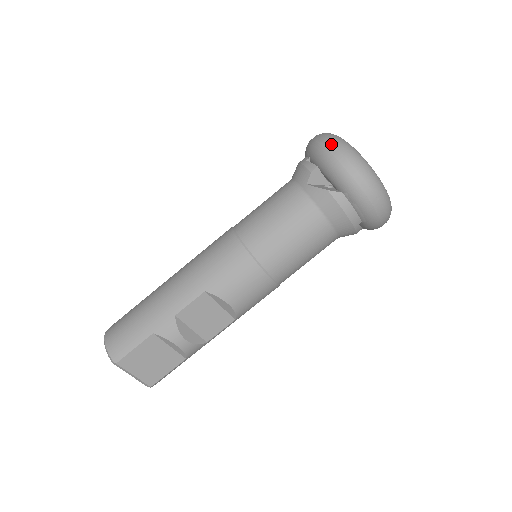
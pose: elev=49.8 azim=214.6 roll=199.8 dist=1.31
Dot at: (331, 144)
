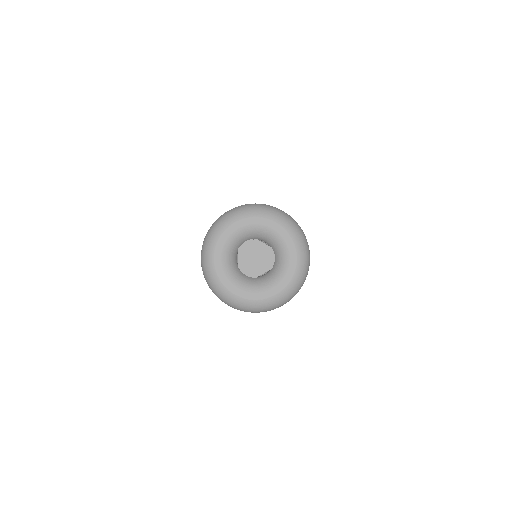
Dot at: occluded
